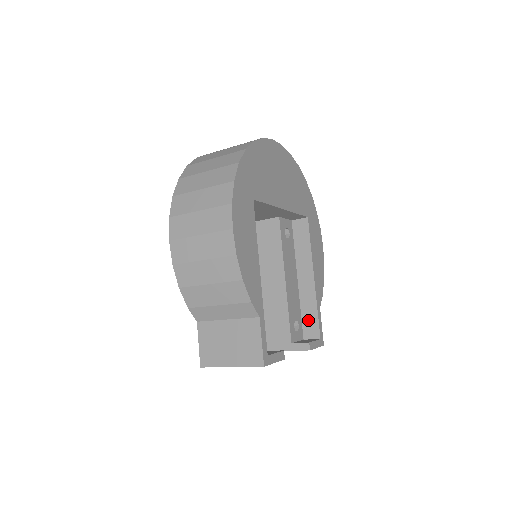
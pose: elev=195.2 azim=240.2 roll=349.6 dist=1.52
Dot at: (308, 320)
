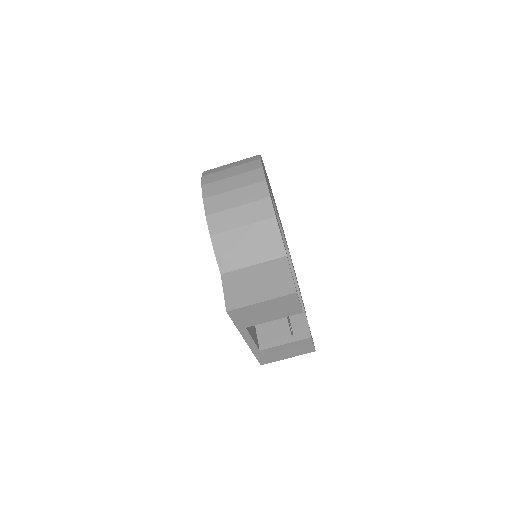
Dot at: (299, 328)
